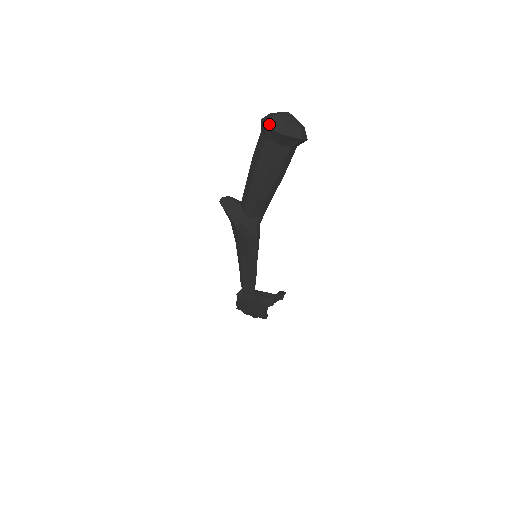
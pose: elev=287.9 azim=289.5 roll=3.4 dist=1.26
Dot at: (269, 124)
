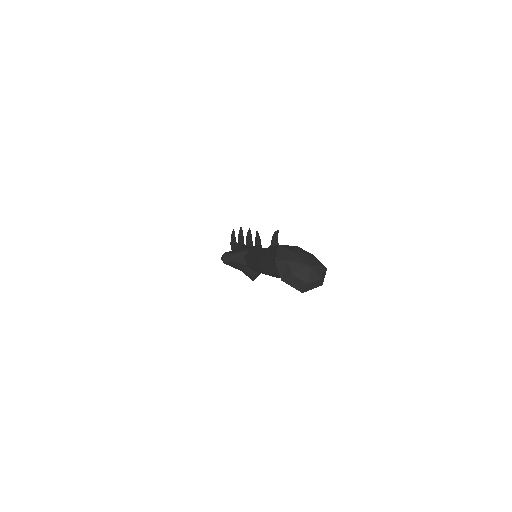
Dot at: (287, 281)
